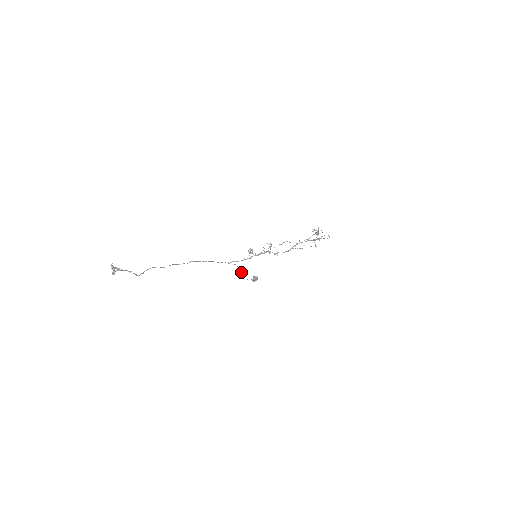
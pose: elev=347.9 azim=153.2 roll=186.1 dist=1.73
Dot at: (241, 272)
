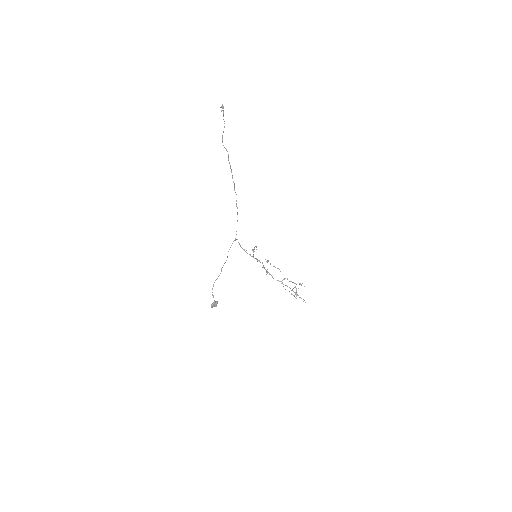
Dot at: (215, 280)
